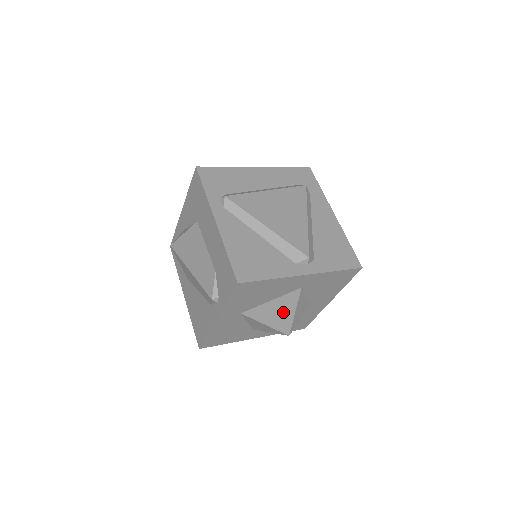
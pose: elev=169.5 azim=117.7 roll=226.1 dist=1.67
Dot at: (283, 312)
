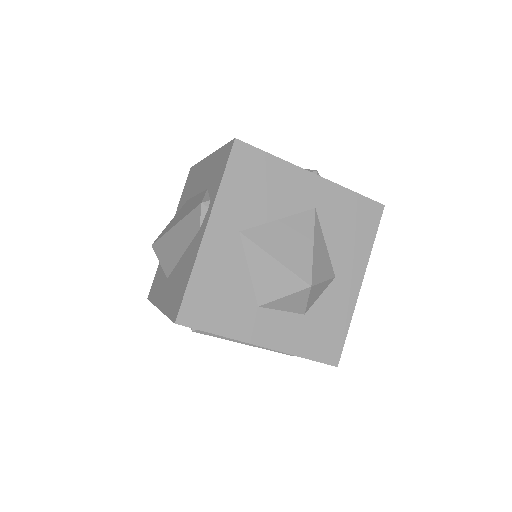
Dot at: (297, 242)
